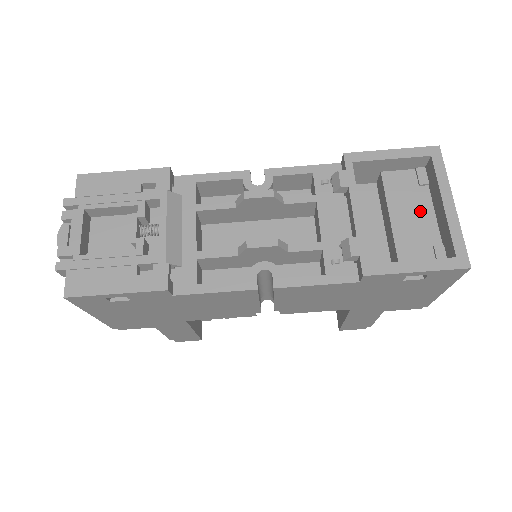
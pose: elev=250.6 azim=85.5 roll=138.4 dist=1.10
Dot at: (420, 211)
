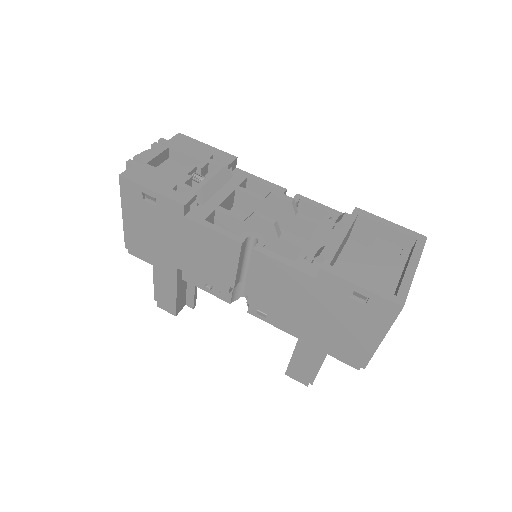
Dot at: (390, 270)
